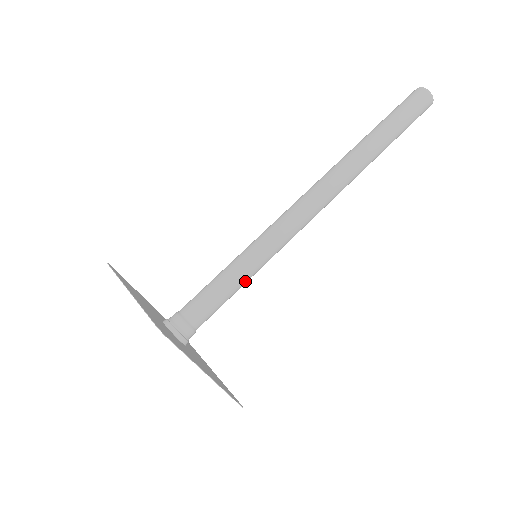
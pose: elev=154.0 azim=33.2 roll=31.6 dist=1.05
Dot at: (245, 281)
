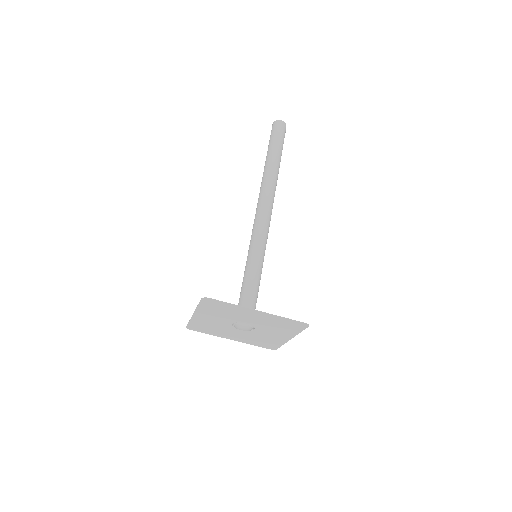
Dot at: (258, 270)
